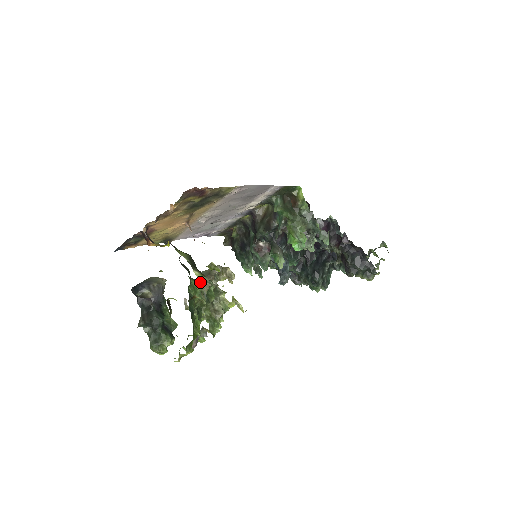
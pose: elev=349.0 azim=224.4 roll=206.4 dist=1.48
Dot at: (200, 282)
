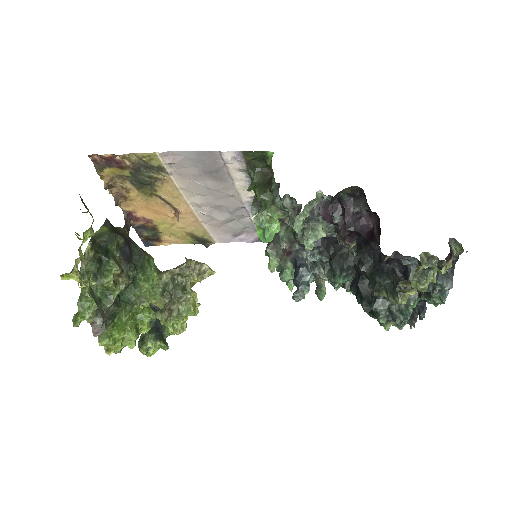
Dot at: occluded
